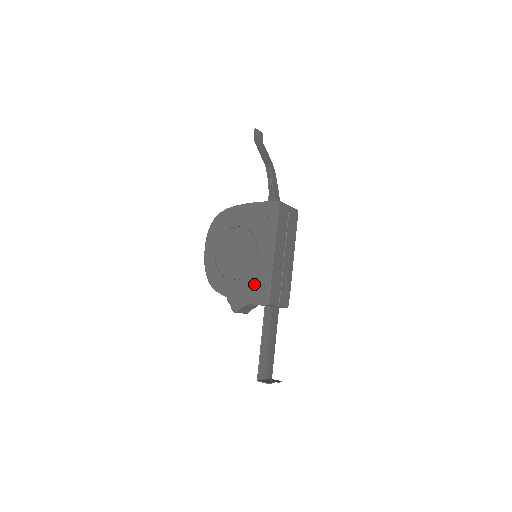
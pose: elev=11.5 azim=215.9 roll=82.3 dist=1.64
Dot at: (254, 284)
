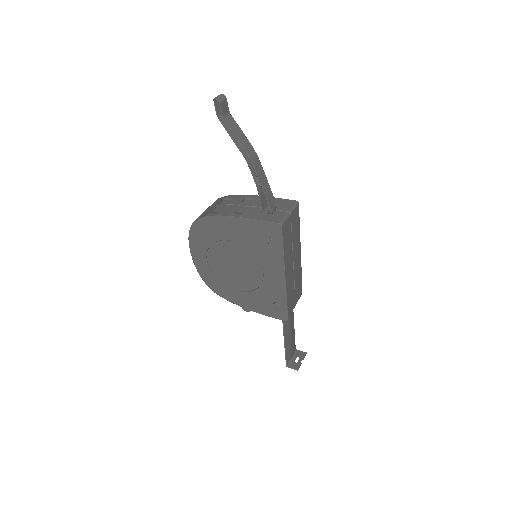
Dot at: (266, 301)
